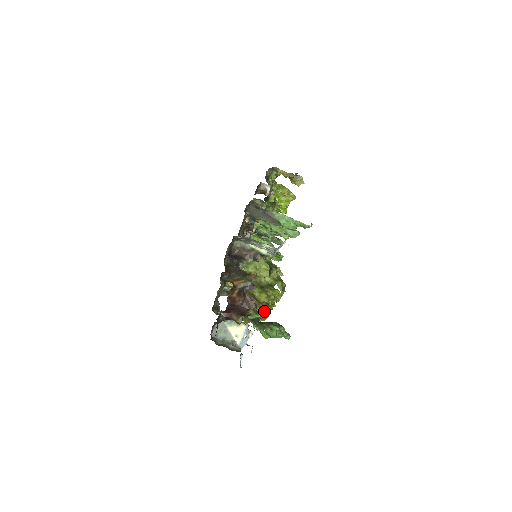
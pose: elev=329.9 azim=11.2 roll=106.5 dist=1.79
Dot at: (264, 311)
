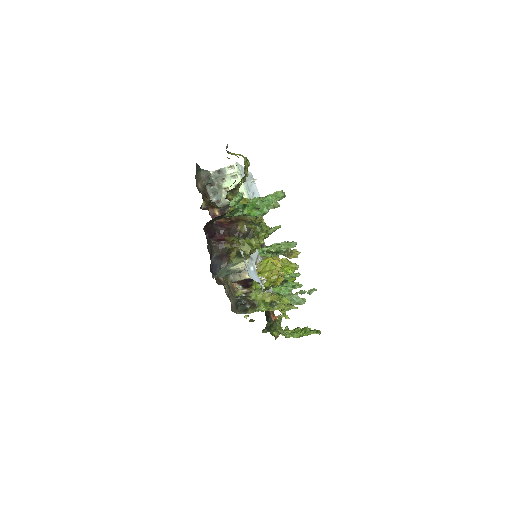
Dot at: (255, 225)
